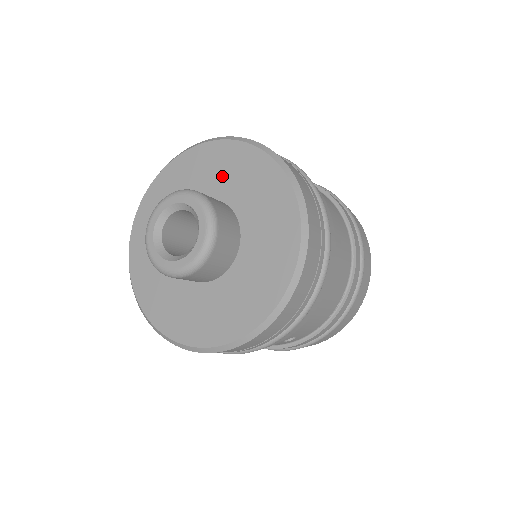
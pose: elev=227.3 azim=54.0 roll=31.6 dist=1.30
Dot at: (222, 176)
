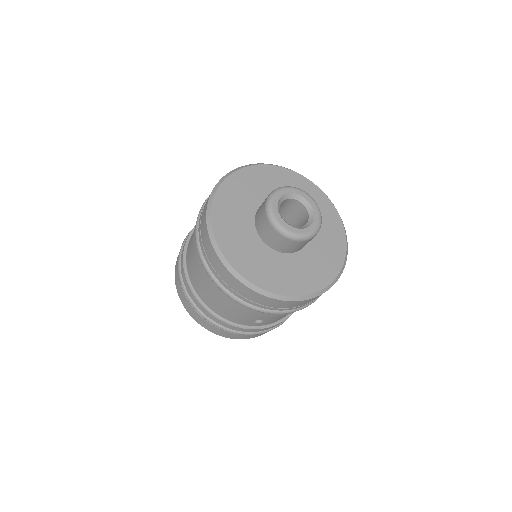
Dot at: occluded
